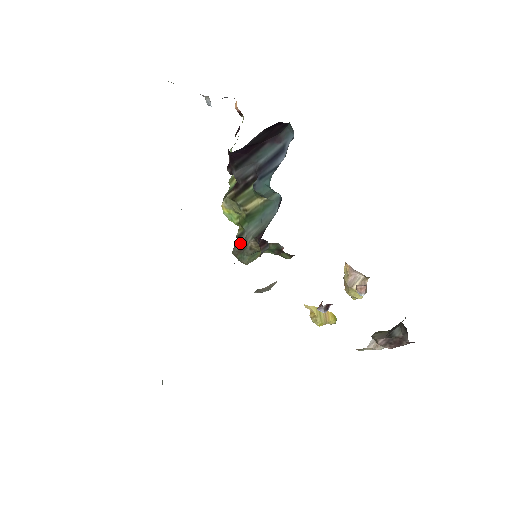
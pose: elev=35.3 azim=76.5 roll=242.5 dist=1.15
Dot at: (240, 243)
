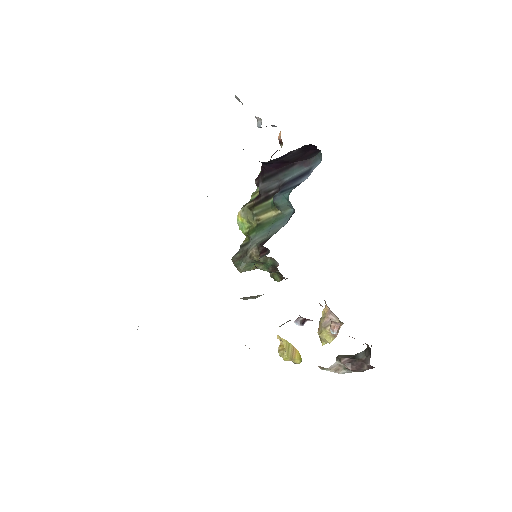
Dot at: (242, 251)
